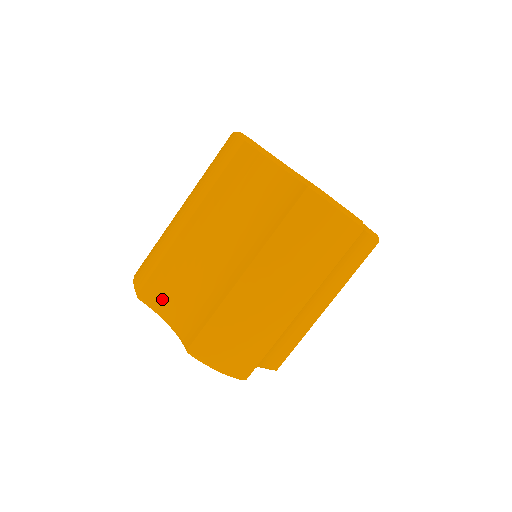
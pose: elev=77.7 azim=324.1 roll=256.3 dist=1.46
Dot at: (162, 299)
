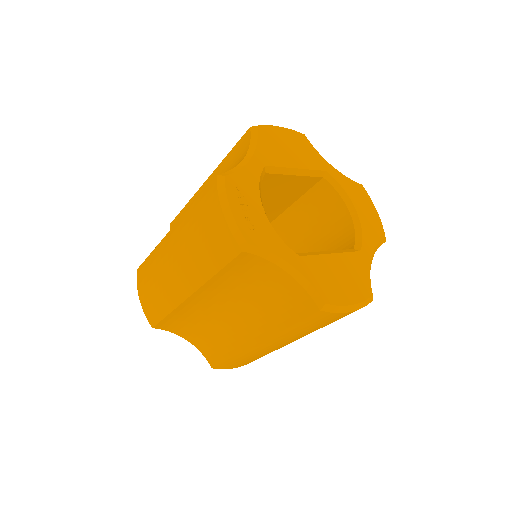
Dot at: (177, 329)
